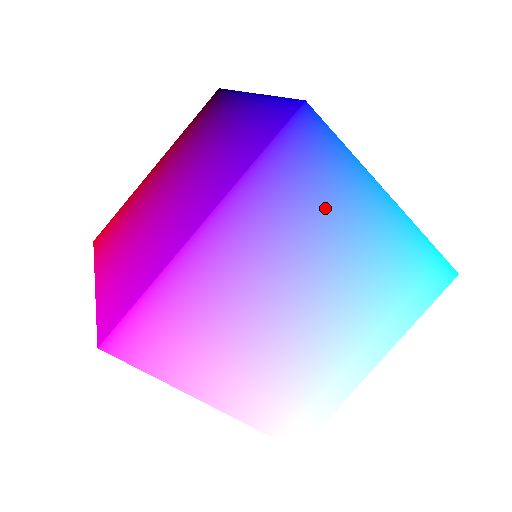
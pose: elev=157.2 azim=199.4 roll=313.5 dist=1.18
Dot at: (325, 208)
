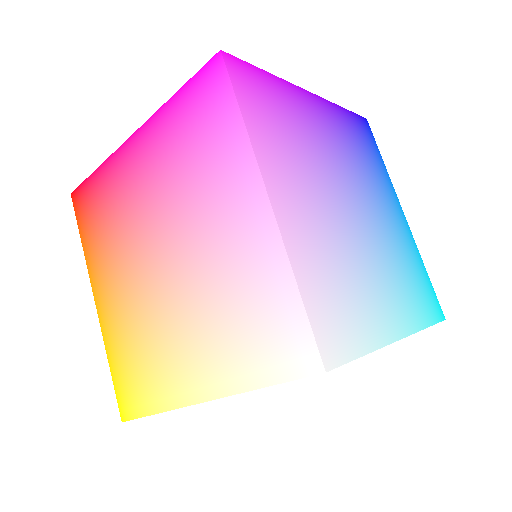
Dot at: (371, 170)
